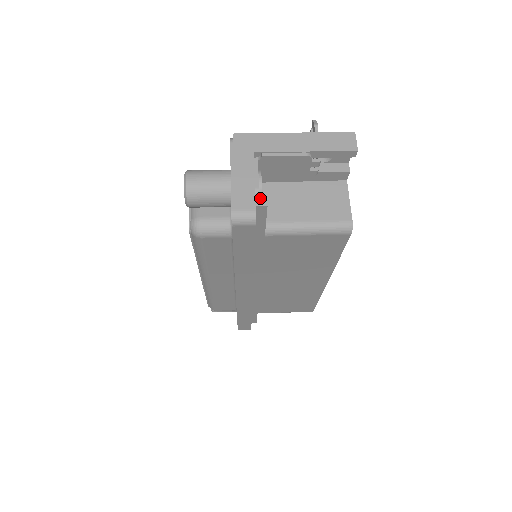
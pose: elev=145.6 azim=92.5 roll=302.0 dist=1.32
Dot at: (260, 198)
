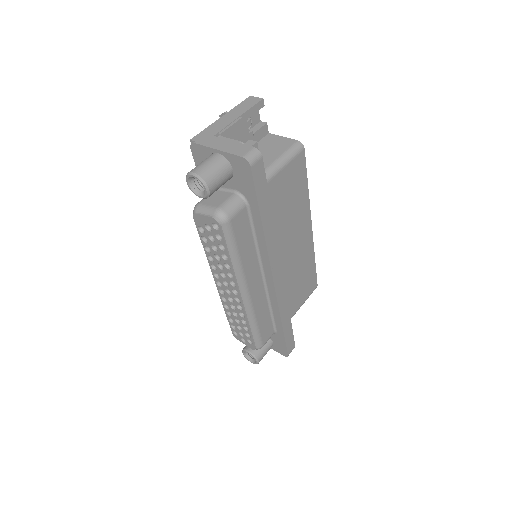
Dot at: (248, 143)
